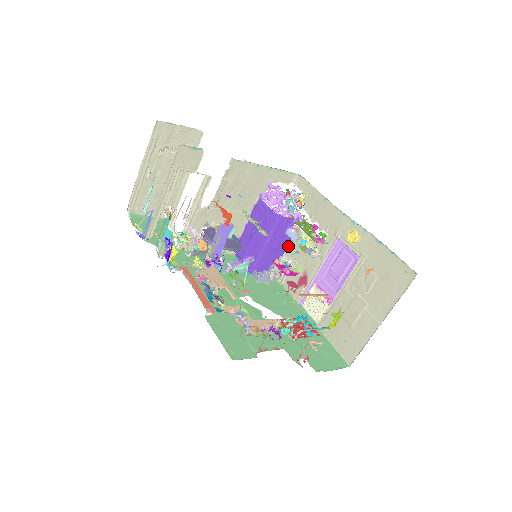
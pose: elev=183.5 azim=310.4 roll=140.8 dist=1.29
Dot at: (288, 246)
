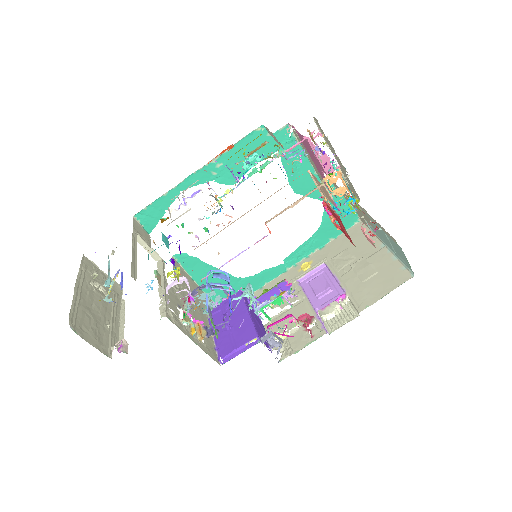
Dot at: occluded
